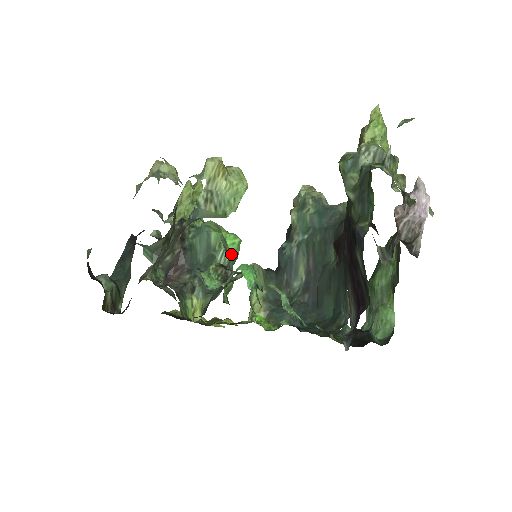
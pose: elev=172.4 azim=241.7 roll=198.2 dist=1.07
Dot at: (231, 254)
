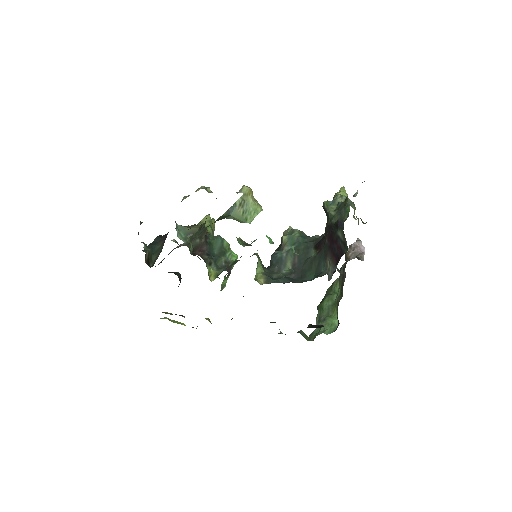
Dot at: occluded
